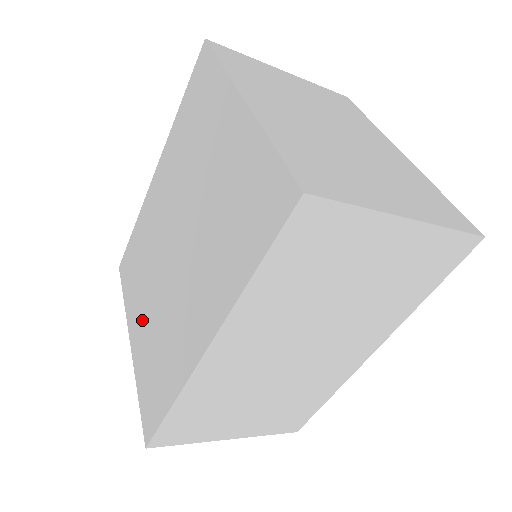
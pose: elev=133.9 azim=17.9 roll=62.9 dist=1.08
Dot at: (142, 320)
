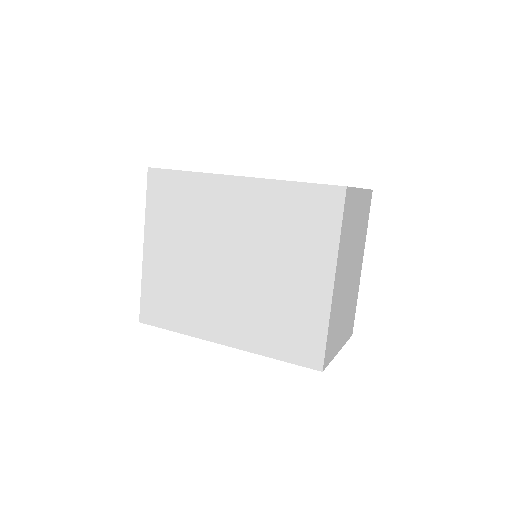
Dot at: (167, 254)
